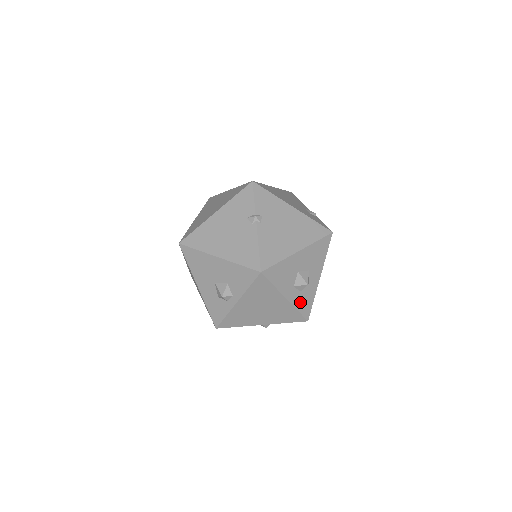
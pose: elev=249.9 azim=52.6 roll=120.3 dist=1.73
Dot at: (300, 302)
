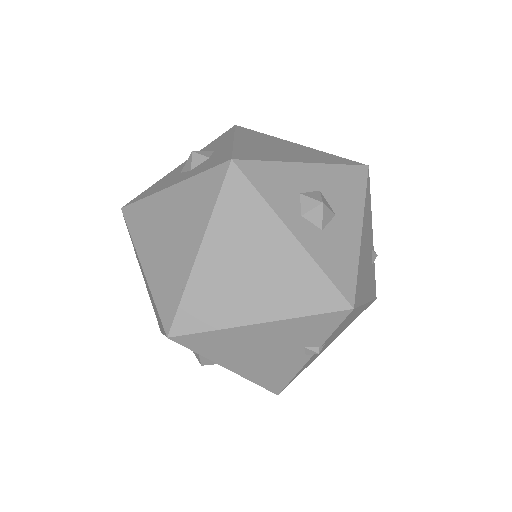
Dot at: occluded
